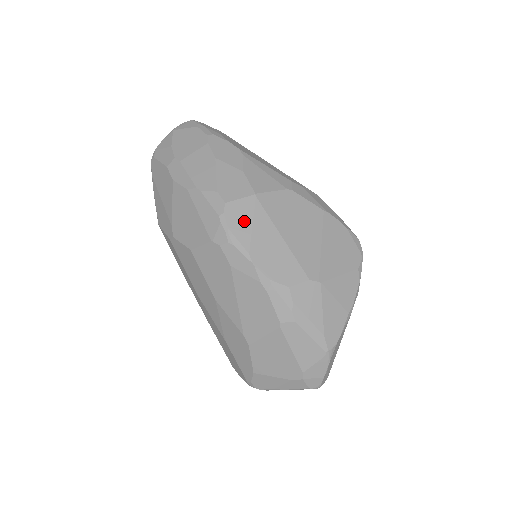
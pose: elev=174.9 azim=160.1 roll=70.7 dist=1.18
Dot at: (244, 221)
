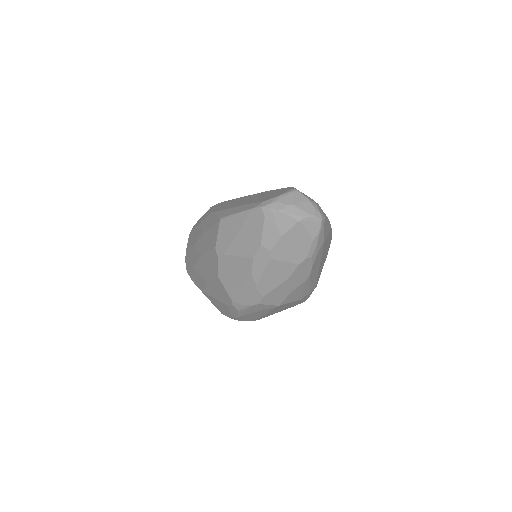
Dot at: (257, 310)
